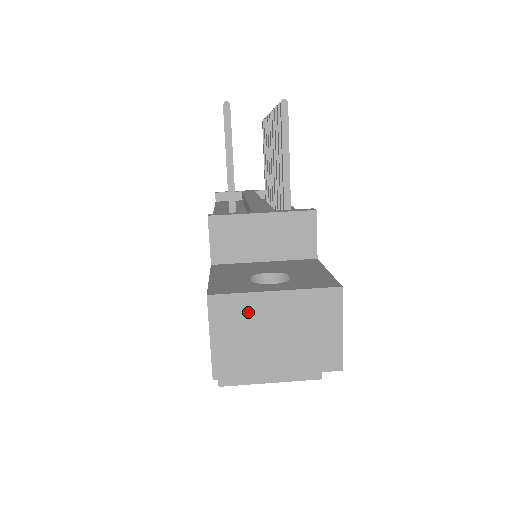
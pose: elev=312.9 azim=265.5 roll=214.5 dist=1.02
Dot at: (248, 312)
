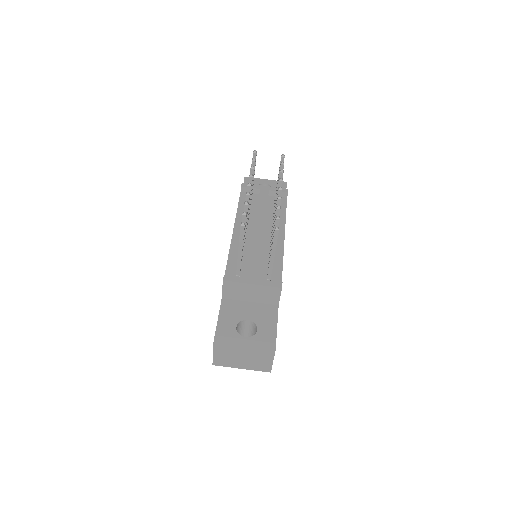
Dot at: (231, 350)
